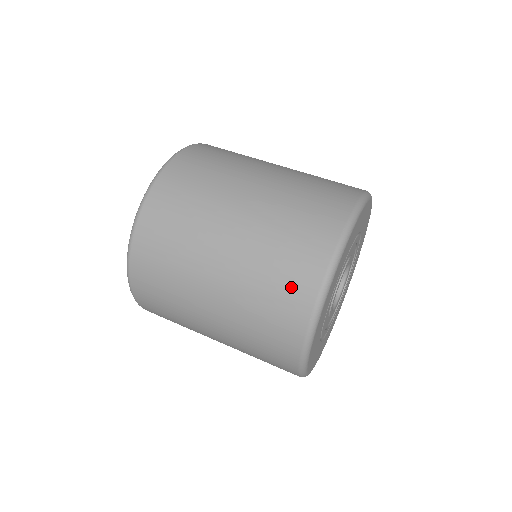
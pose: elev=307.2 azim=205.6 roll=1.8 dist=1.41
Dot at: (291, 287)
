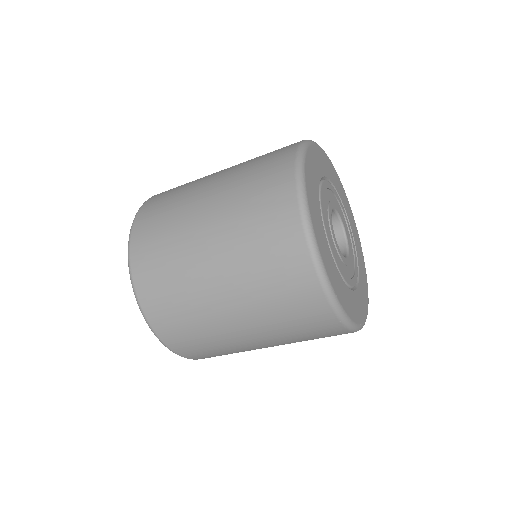
Dot at: (308, 316)
